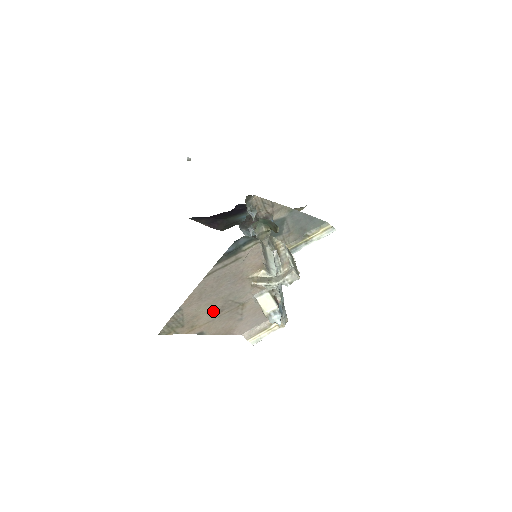
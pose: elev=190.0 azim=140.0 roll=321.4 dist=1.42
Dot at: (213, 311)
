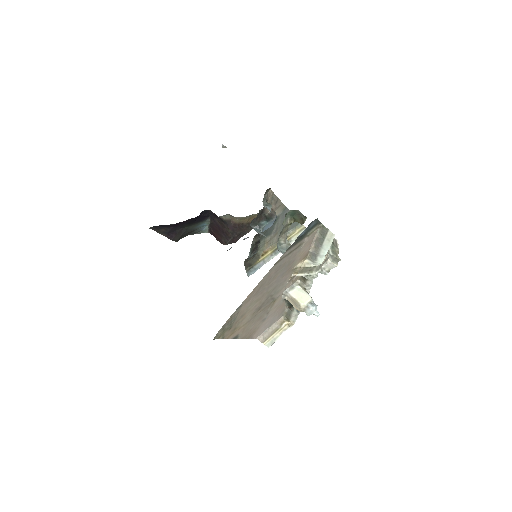
Dot at: (255, 309)
